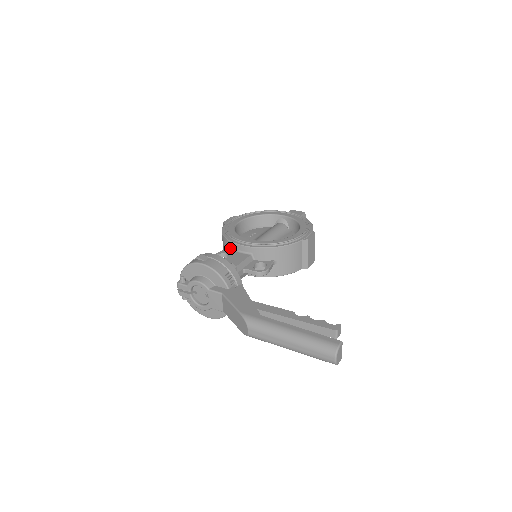
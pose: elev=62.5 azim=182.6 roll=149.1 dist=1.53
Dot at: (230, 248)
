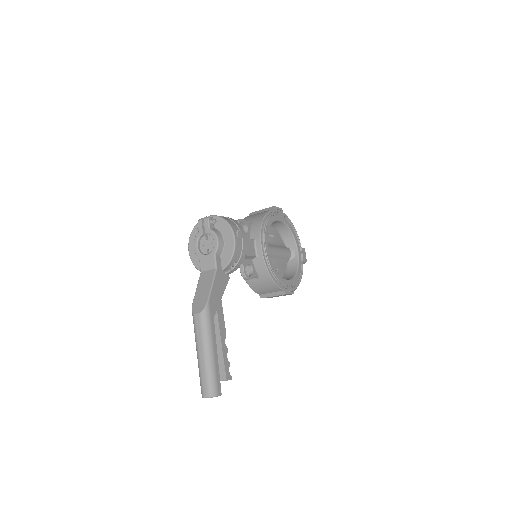
Dot at: (255, 232)
